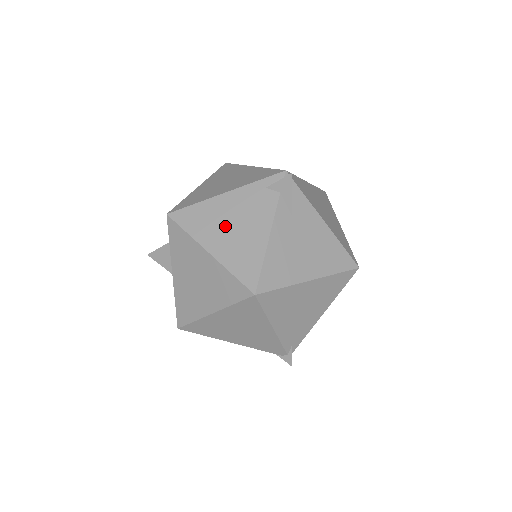
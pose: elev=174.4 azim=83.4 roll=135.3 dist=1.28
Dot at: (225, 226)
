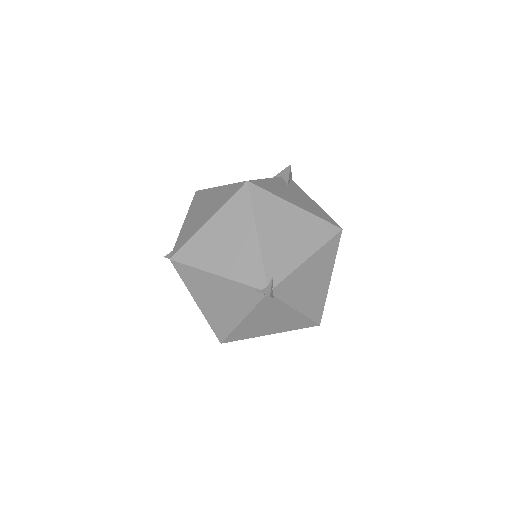
Dot at: occluded
